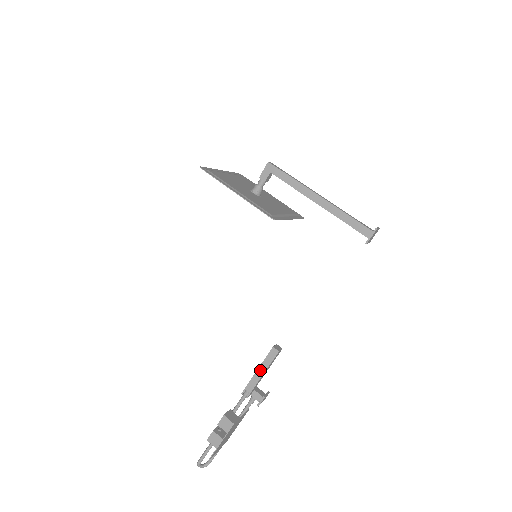
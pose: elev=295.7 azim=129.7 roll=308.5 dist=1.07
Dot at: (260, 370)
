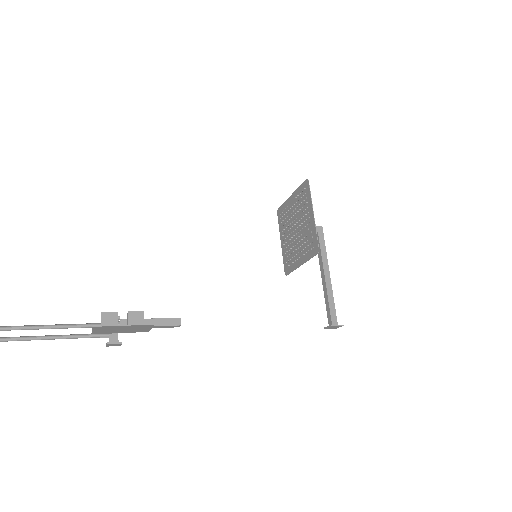
Dot at: (151, 321)
